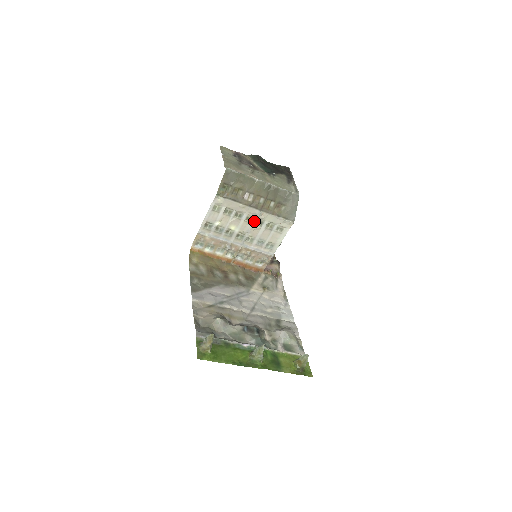
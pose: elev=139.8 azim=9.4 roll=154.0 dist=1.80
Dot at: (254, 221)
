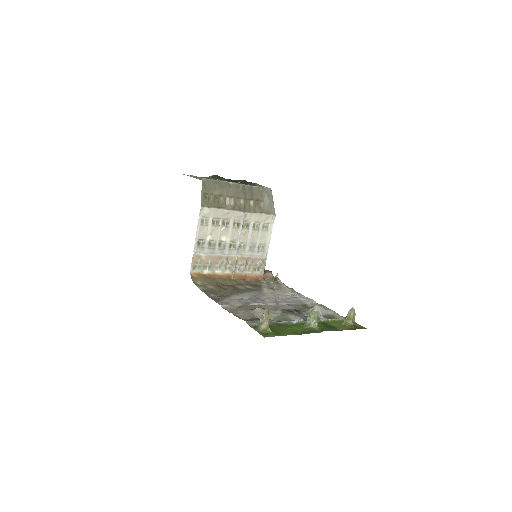
Dot at: (241, 225)
